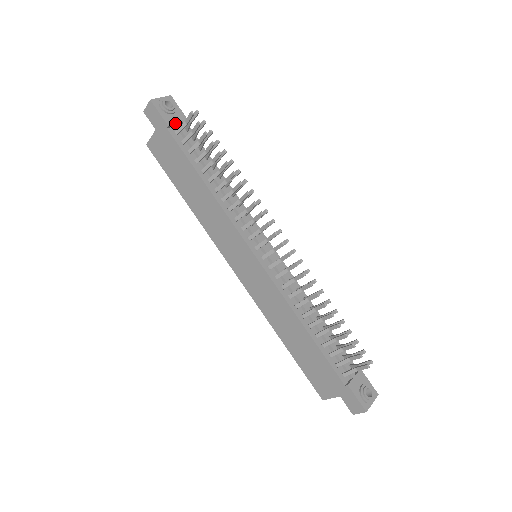
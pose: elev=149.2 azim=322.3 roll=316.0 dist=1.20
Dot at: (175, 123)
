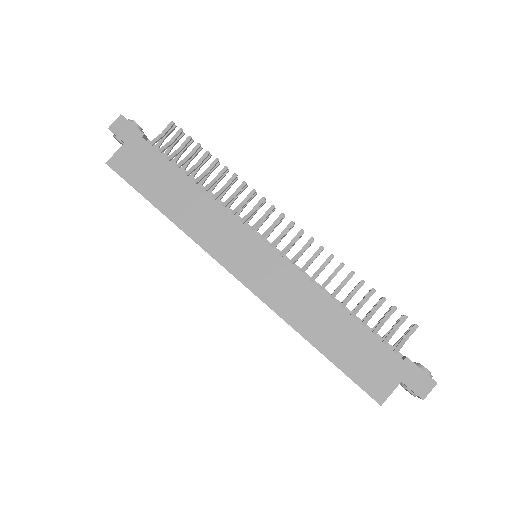
Dot at: (147, 138)
